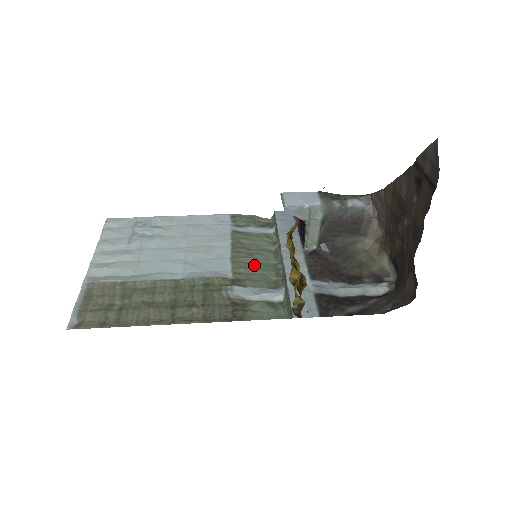
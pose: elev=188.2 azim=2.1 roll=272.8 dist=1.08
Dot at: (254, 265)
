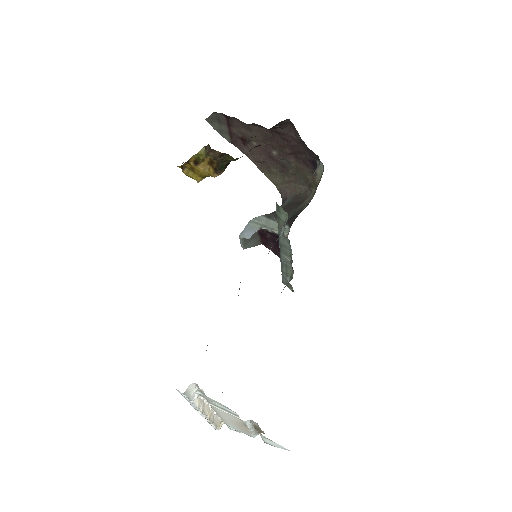
Dot at: occluded
